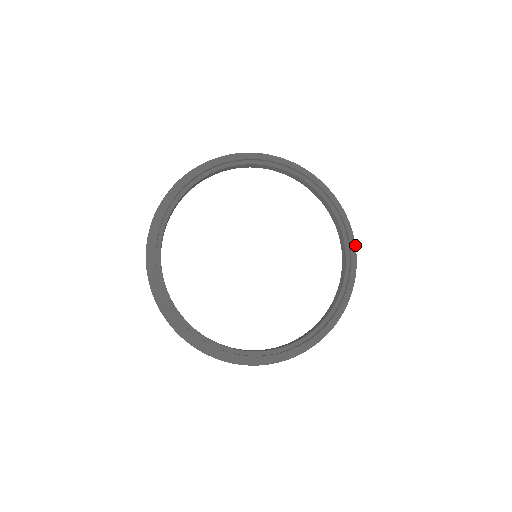
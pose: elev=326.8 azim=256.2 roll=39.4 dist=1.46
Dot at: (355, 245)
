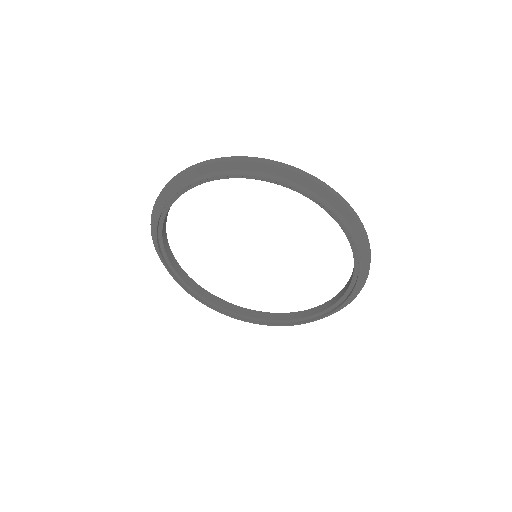
Dot at: occluded
